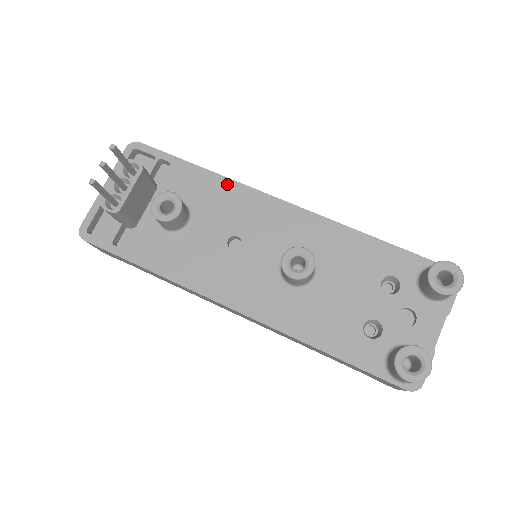
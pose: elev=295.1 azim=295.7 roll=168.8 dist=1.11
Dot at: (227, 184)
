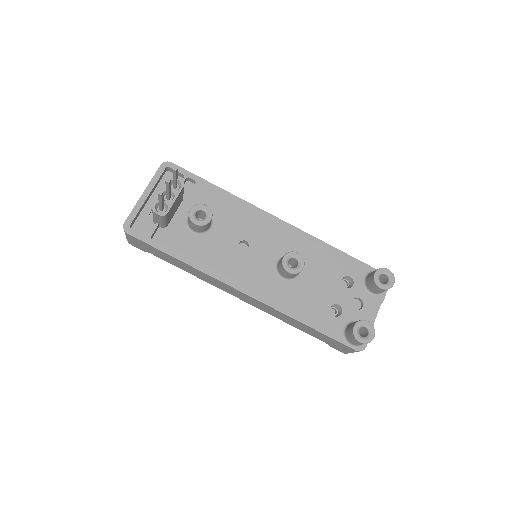
Dot at: (239, 202)
